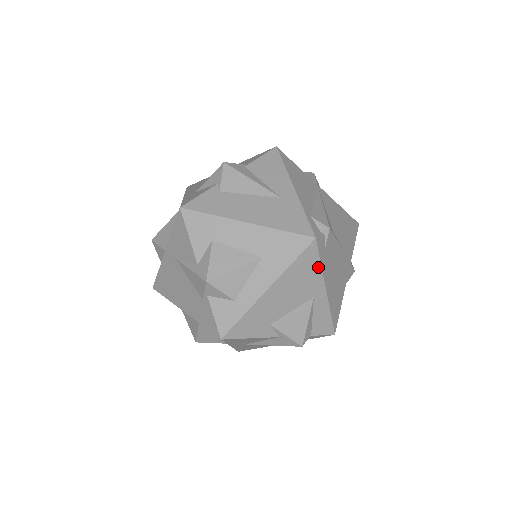
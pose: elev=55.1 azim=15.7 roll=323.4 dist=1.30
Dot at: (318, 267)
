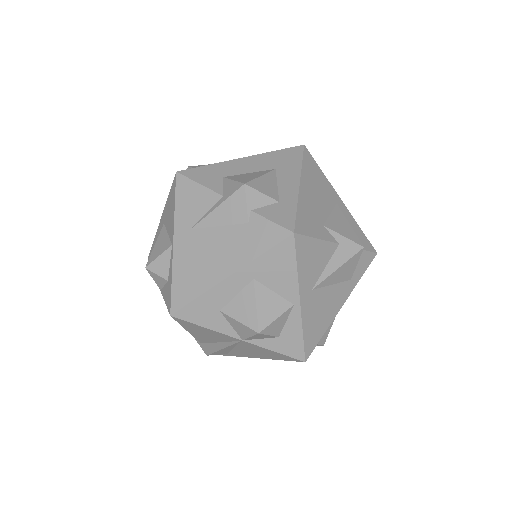
Dot at: (321, 173)
